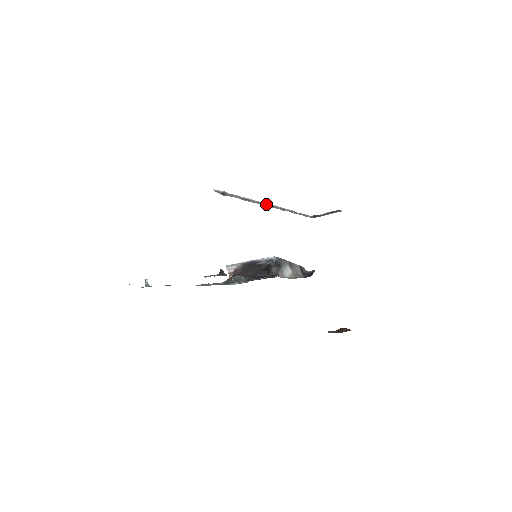
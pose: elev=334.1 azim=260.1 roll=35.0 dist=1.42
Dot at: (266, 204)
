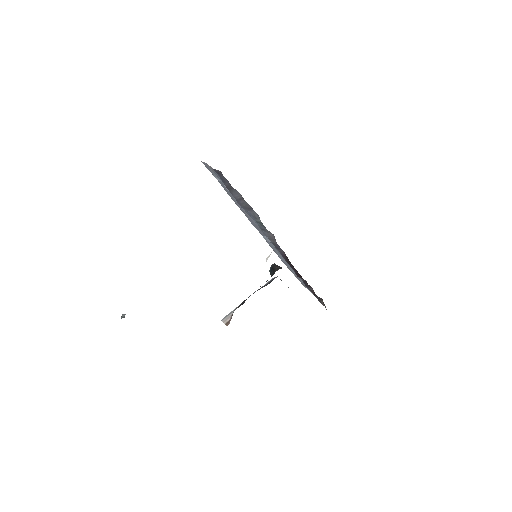
Dot at: occluded
